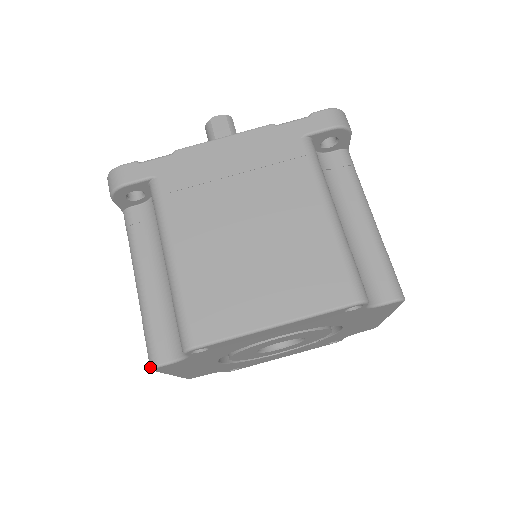
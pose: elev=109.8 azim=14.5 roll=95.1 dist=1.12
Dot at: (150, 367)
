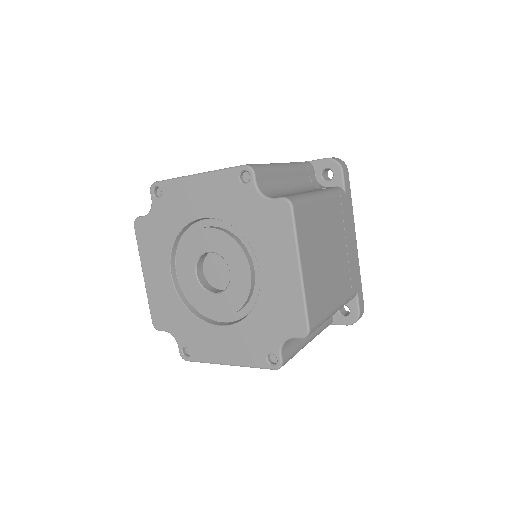
Dot at: (135, 222)
